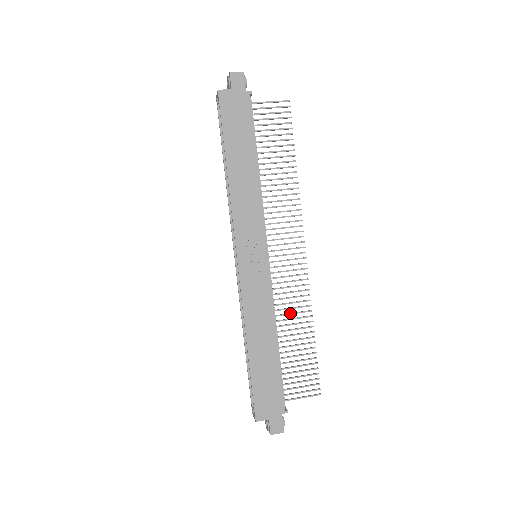
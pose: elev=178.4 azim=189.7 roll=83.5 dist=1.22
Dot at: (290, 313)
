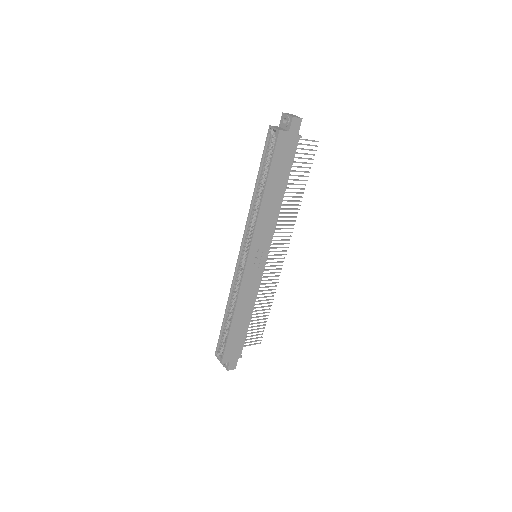
Dot at: (262, 294)
